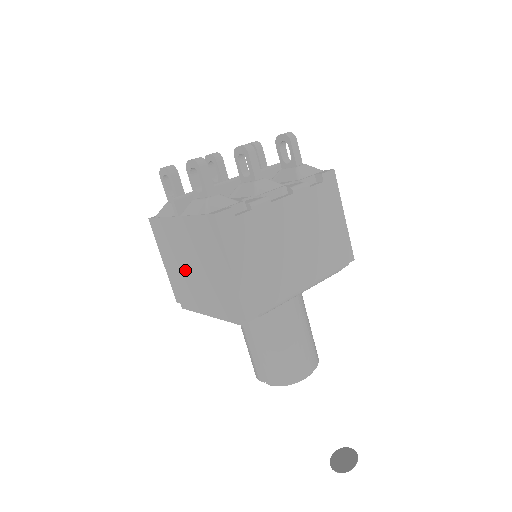
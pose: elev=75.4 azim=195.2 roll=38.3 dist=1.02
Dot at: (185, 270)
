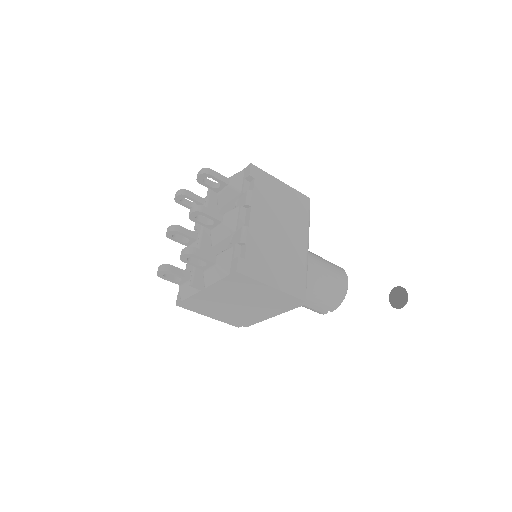
Dot at: (233, 309)
